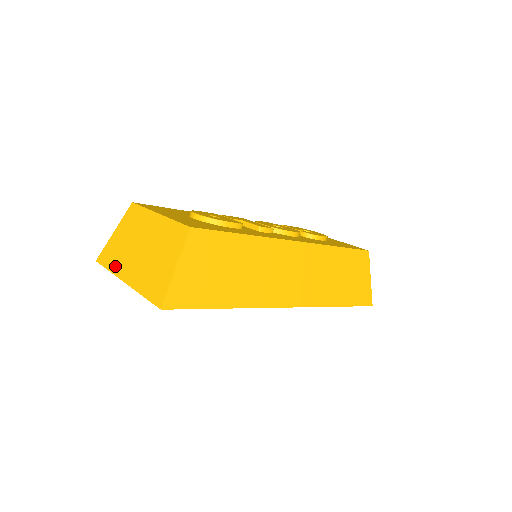
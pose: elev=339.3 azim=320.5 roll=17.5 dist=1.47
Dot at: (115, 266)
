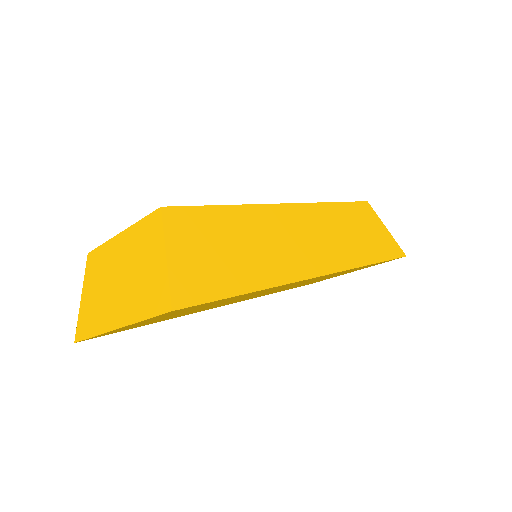
Dot at: (97, 325)
